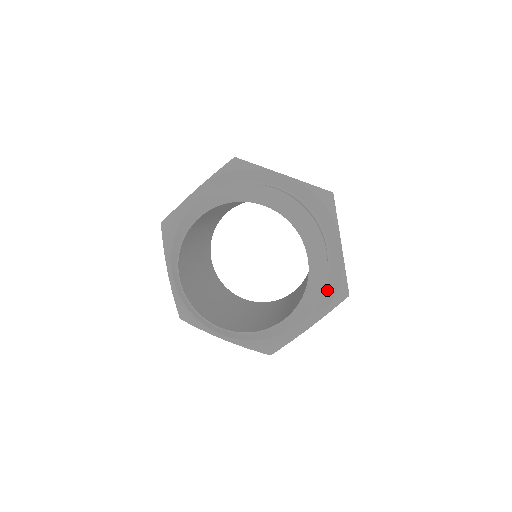
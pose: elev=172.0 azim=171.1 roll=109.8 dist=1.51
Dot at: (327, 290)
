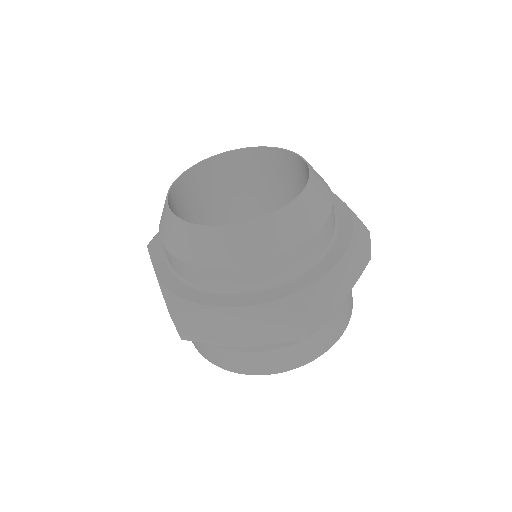
Dot at: (342, 227)
